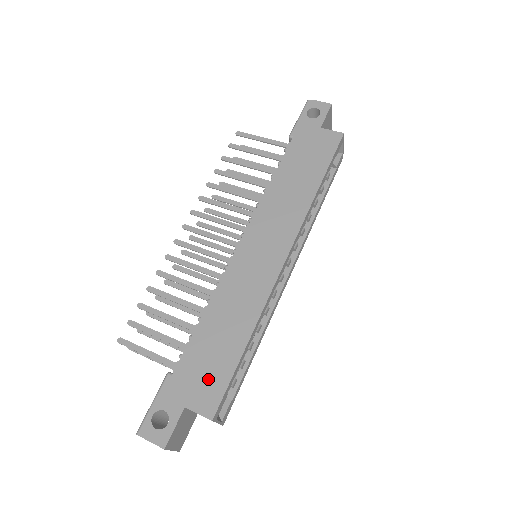
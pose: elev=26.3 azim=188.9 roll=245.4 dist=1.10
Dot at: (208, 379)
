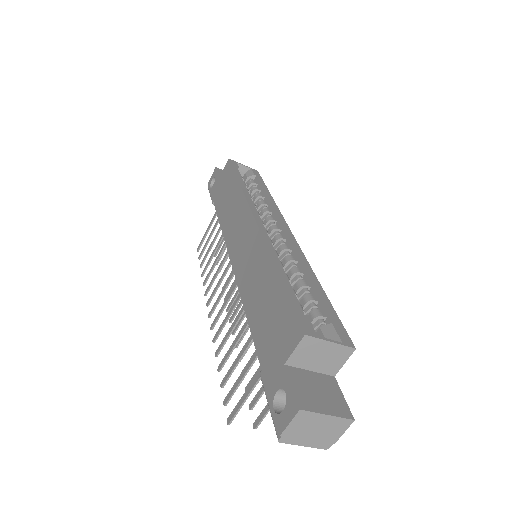
Dot at: (279, 326)
